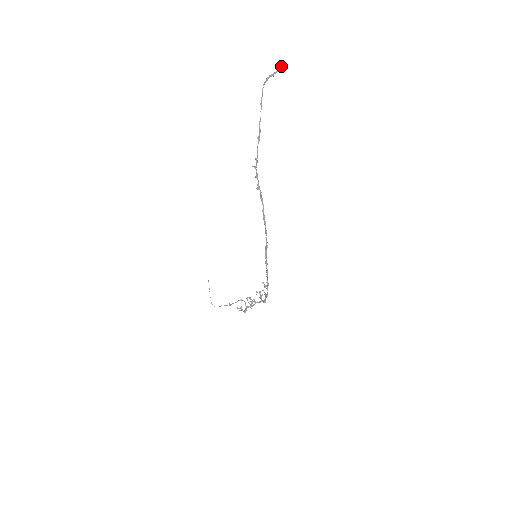
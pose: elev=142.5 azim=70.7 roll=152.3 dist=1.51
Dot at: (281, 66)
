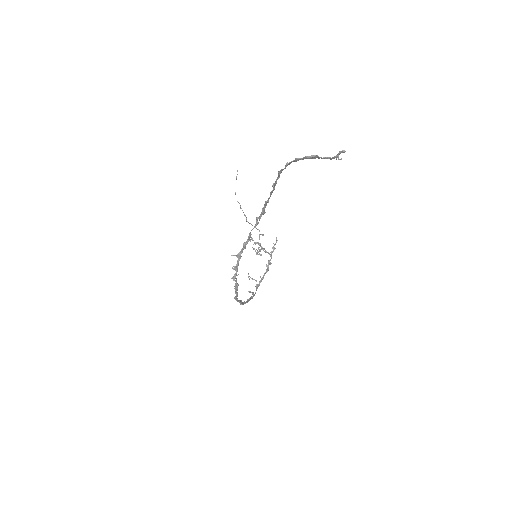
Dot at: (337, 154)
